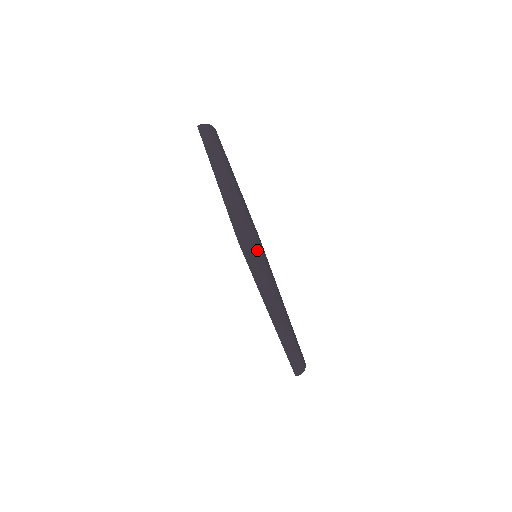
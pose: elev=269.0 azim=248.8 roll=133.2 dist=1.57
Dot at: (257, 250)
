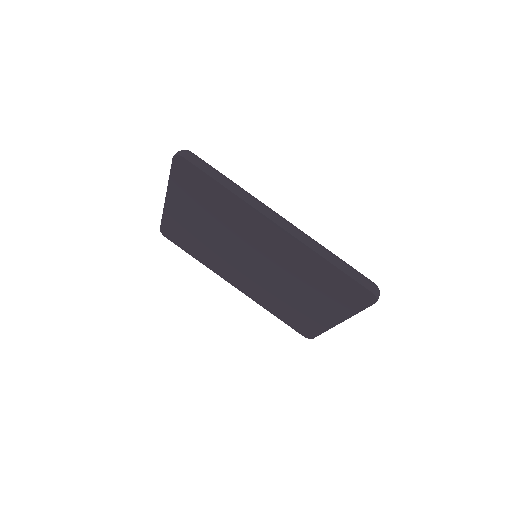
Dot at: (196, 156)
